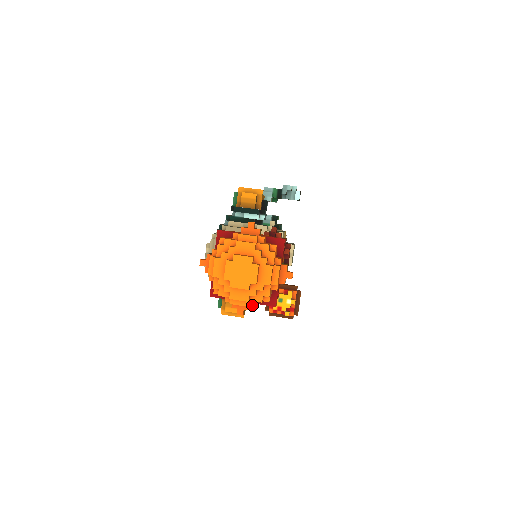
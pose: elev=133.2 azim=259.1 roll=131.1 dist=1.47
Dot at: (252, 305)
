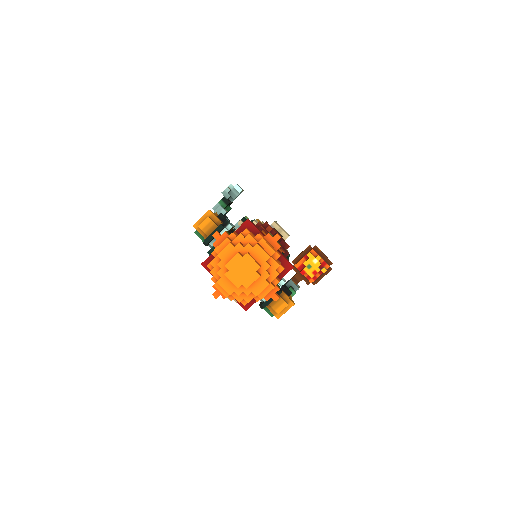
Dot at: (276, 284)
